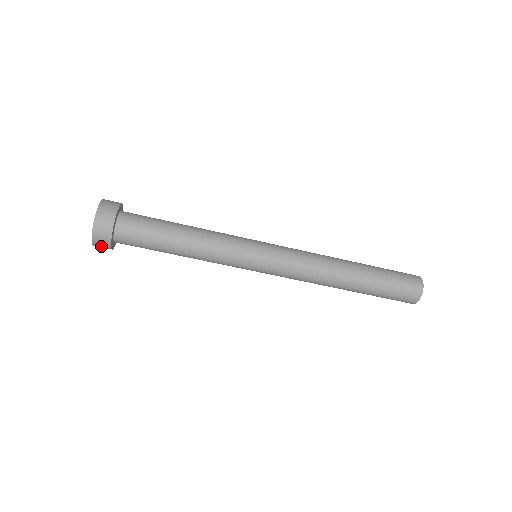
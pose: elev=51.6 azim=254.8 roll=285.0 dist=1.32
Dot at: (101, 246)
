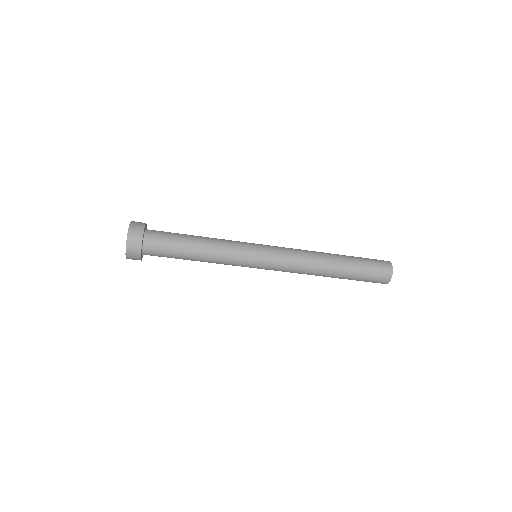
Dot at: (133, 259)
